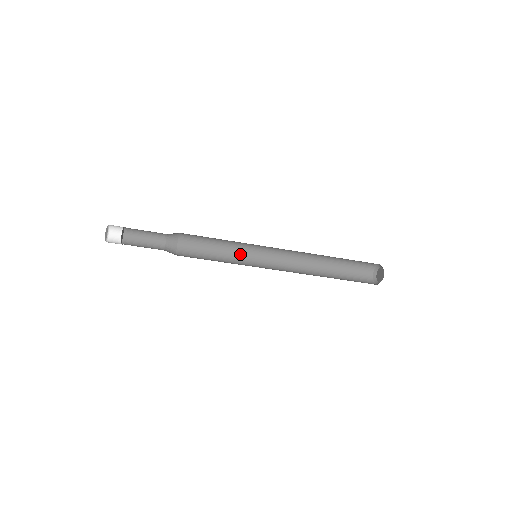
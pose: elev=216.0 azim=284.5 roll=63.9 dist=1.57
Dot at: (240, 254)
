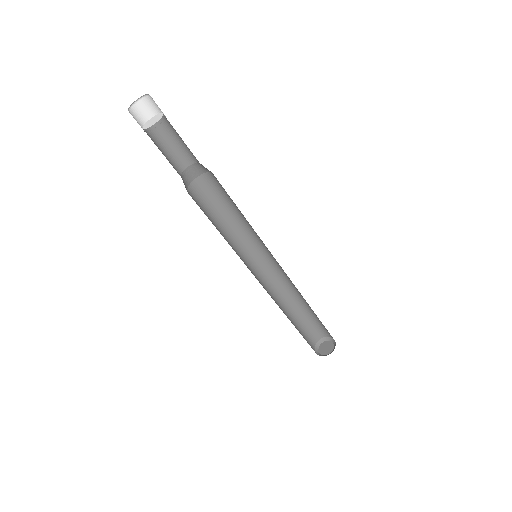
Dot at: (235, 246)
